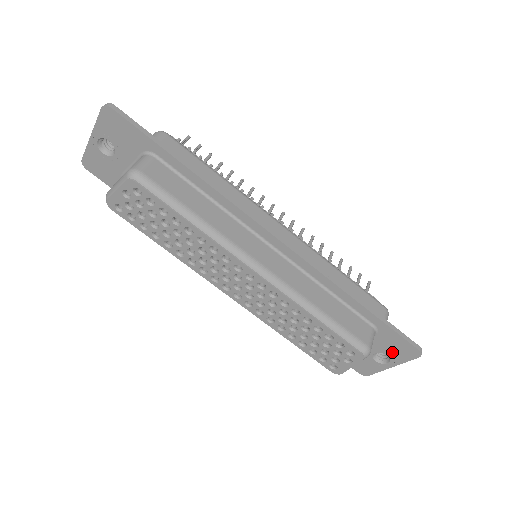
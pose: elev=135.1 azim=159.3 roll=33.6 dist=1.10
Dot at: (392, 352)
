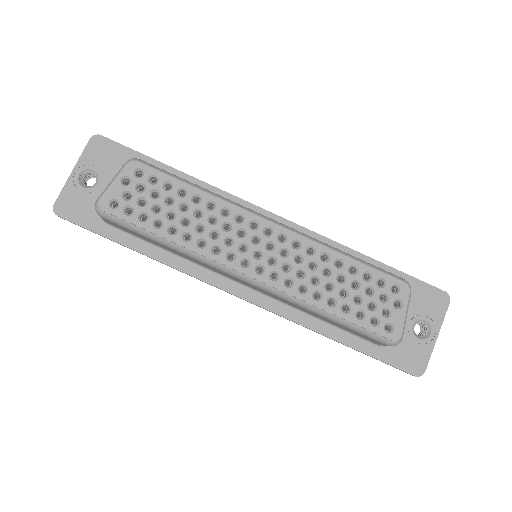
Dot at: (426, 311)
